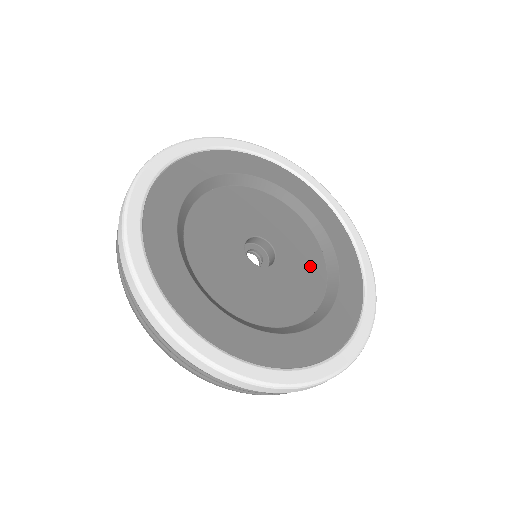
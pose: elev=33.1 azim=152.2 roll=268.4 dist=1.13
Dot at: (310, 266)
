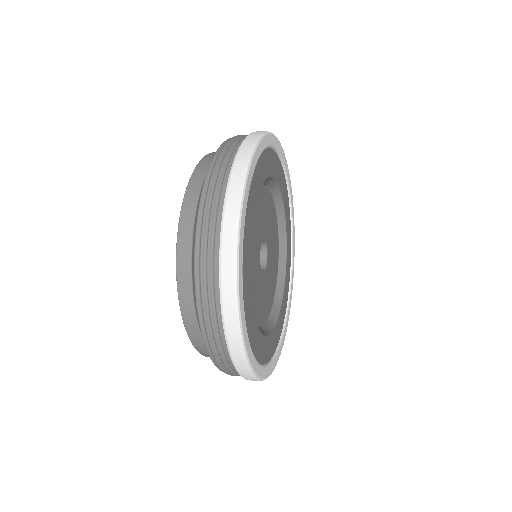
Dot at: (272, 284)
